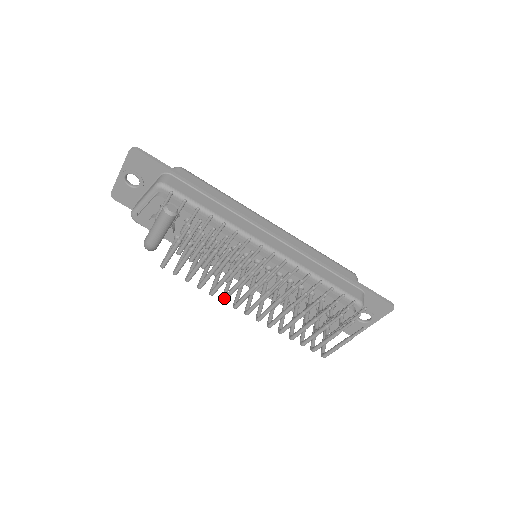
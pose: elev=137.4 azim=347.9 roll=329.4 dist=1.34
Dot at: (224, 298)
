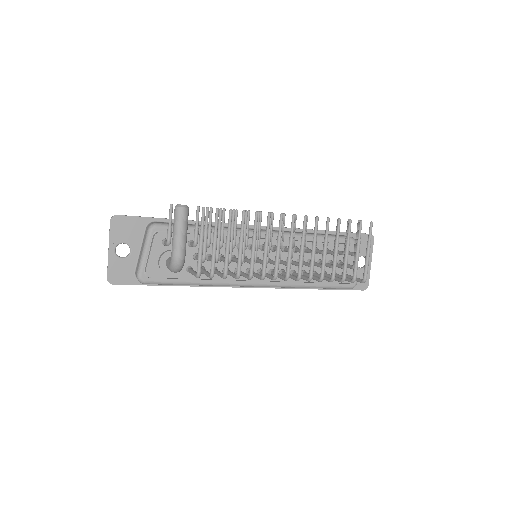
Dot at: (263, 271)
